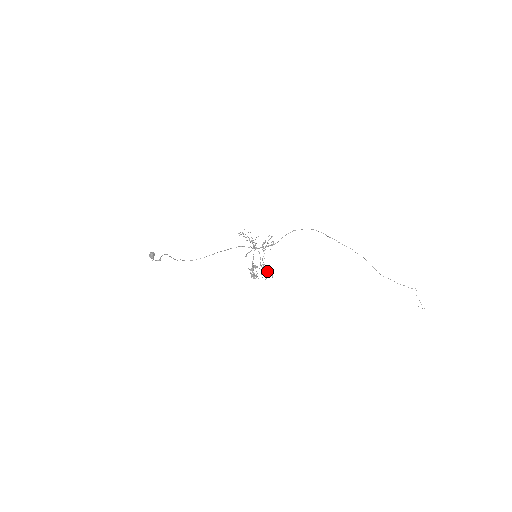
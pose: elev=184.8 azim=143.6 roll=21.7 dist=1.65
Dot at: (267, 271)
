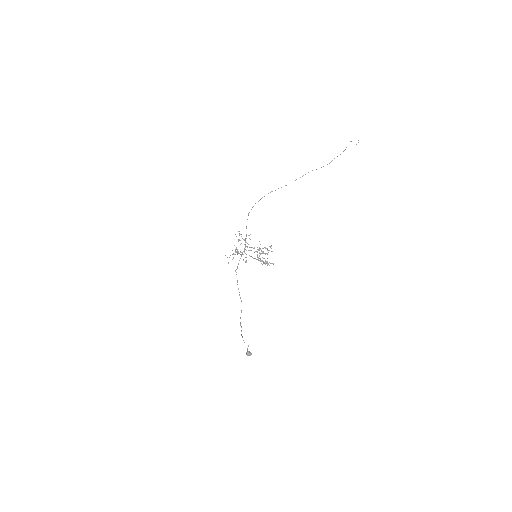
Dot at: occluded
